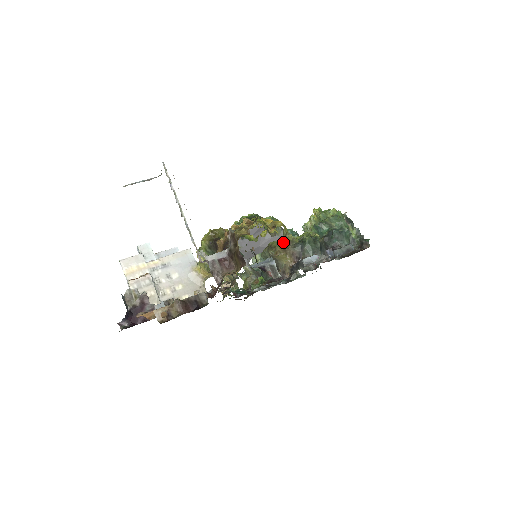
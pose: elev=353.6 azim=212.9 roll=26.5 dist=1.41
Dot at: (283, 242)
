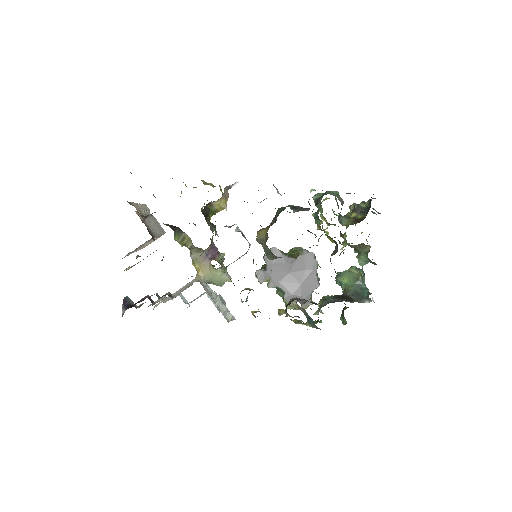
Dot at: occluded
